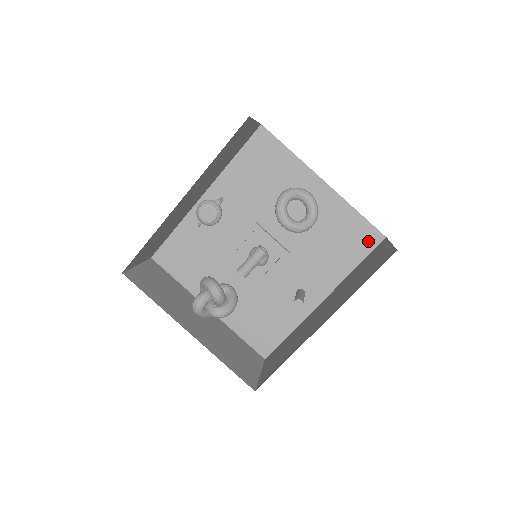
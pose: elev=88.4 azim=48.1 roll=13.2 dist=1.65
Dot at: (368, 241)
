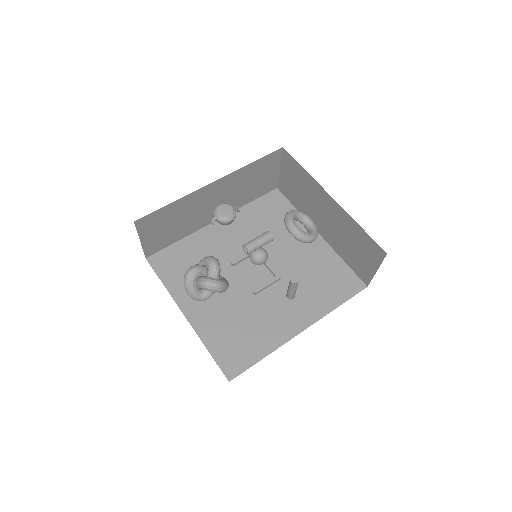
Dot at: (351, 287)
